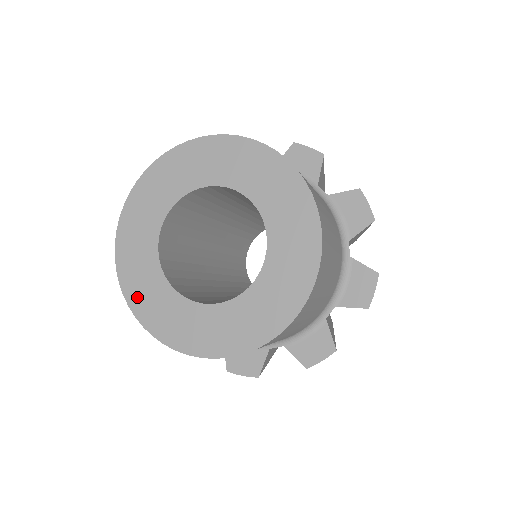
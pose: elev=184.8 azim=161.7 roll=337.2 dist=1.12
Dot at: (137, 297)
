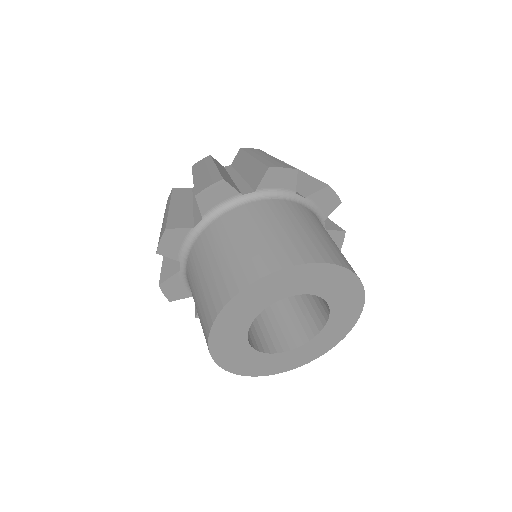
Dot at: (219, 348)
